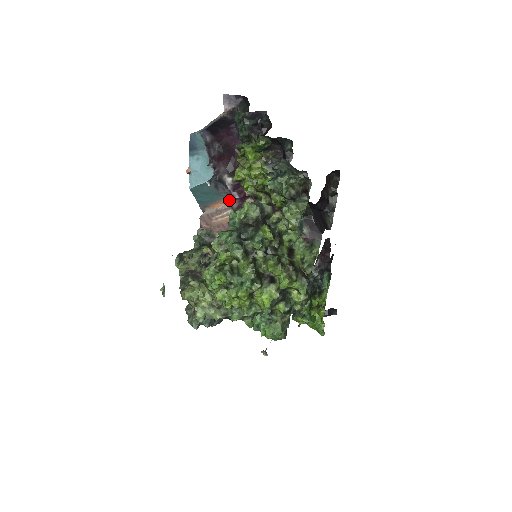
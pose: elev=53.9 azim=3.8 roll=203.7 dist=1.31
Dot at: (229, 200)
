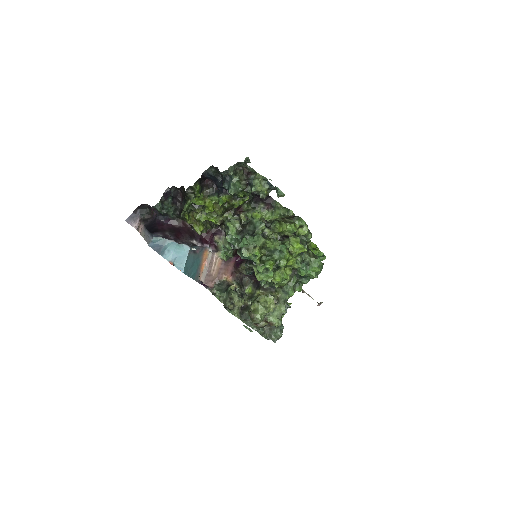
Dot at: (206, 253)
